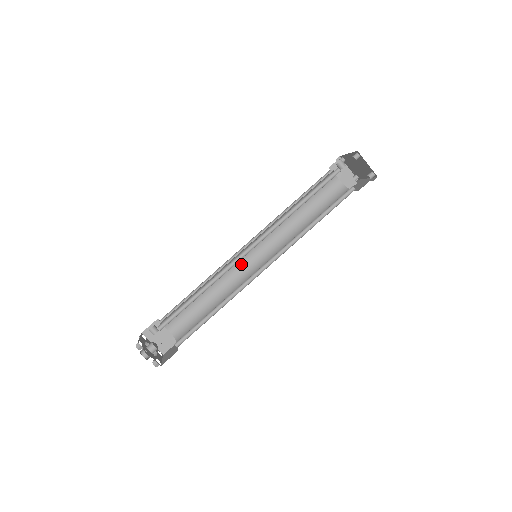
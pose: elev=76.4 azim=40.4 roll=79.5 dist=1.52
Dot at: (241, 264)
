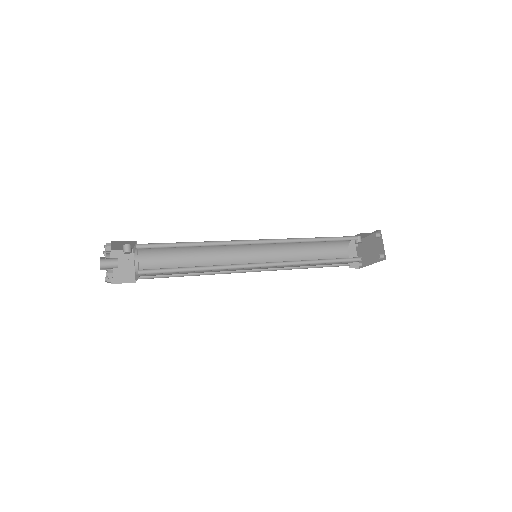
Dot at: (236, 258)
